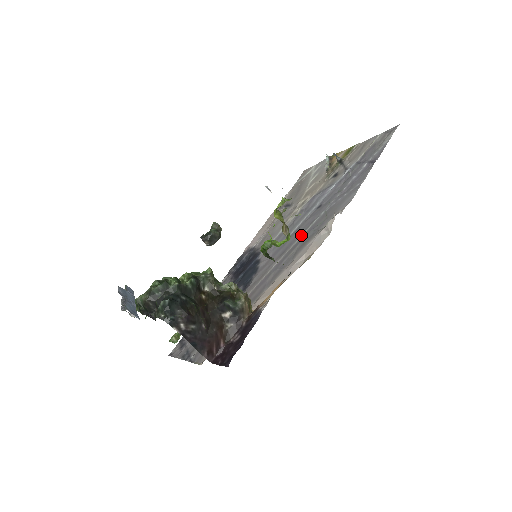
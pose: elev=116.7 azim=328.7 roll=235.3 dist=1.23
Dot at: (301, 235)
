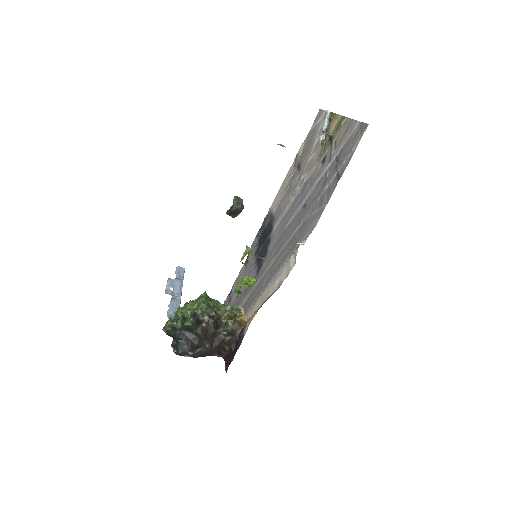
Dot at: (288, 239)
